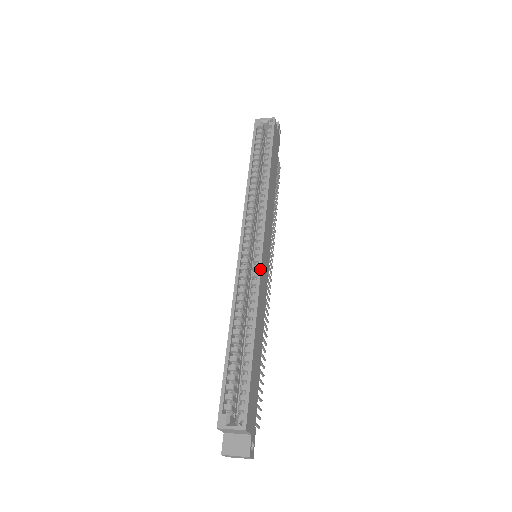
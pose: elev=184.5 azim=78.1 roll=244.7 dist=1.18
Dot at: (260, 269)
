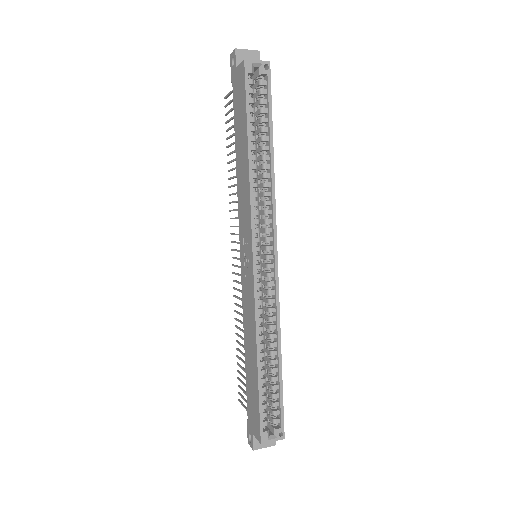
Dot at: (278, 288)
